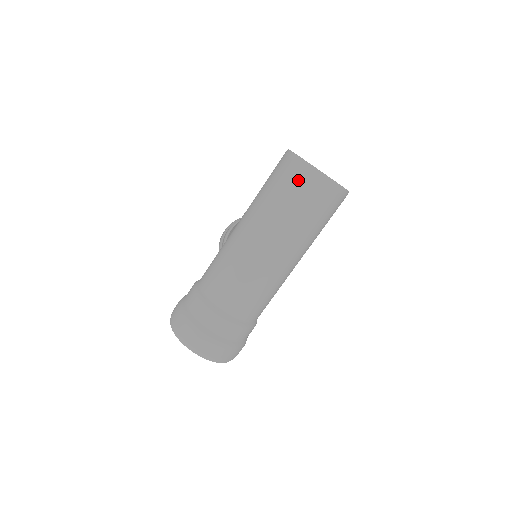
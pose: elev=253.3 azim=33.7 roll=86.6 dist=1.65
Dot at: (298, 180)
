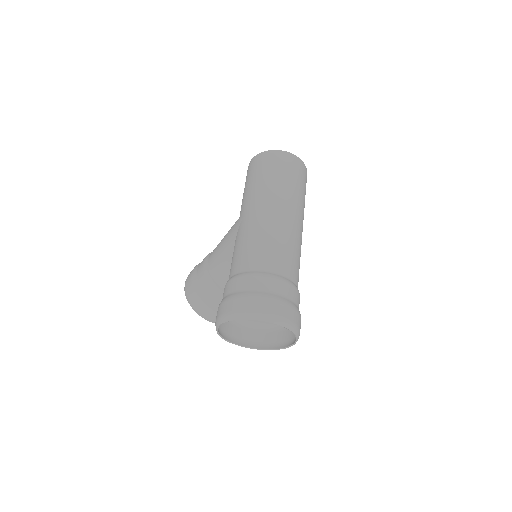
Dot at: (283, 162)
